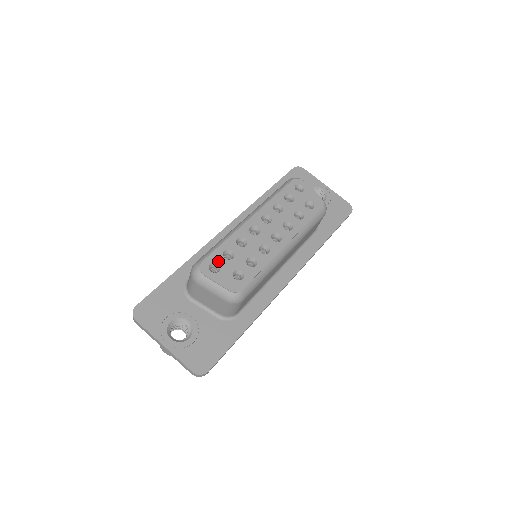
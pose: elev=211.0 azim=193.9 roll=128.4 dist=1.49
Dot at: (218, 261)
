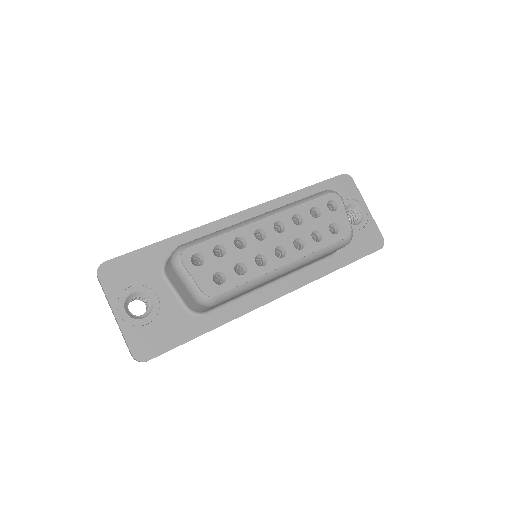
Dot at: (205, 254)
